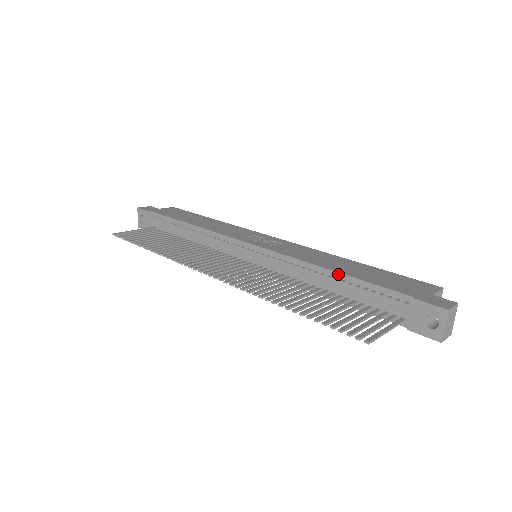
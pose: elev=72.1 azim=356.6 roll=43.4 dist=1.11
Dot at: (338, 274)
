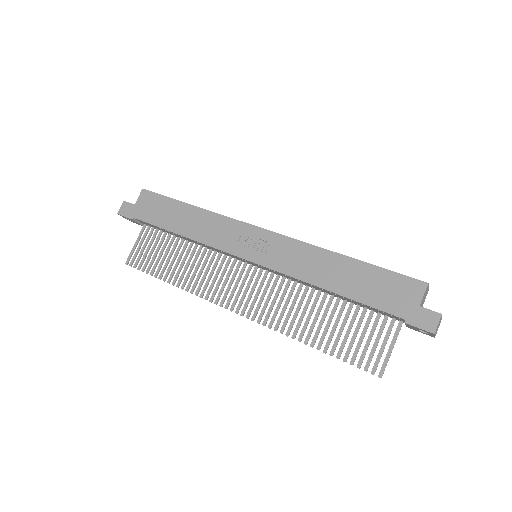
Dot at: (337, 295)
